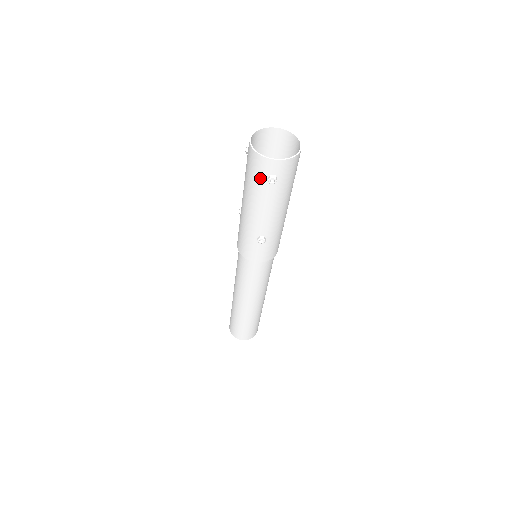
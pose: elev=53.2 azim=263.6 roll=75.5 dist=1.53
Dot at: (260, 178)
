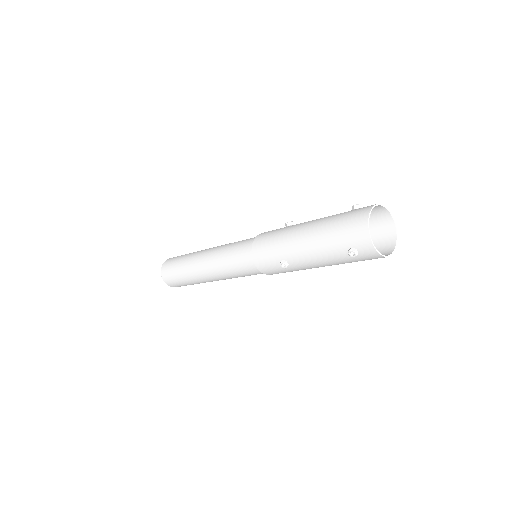
Dot at: (346, 240)
